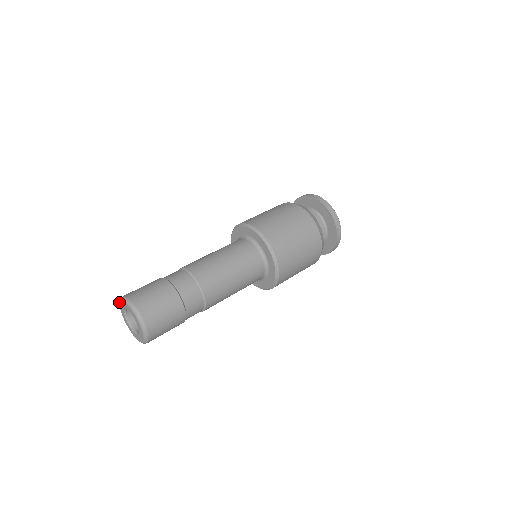
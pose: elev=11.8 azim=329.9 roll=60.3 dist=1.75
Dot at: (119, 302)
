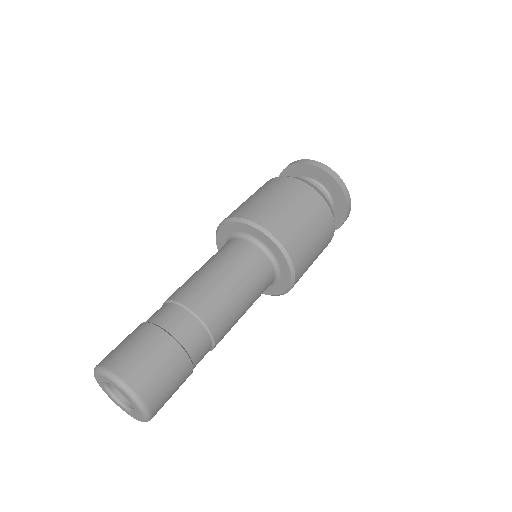
Dot at: (109, 397)
